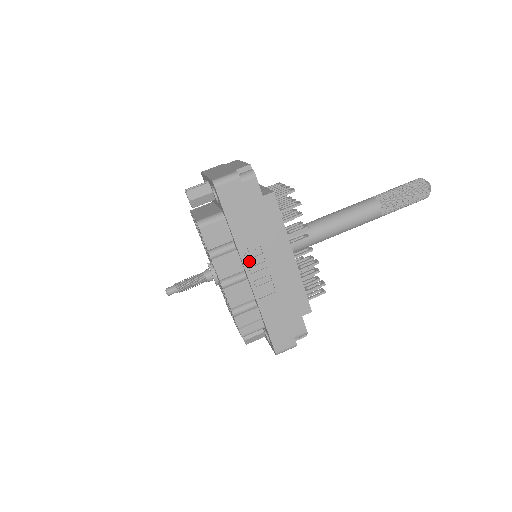
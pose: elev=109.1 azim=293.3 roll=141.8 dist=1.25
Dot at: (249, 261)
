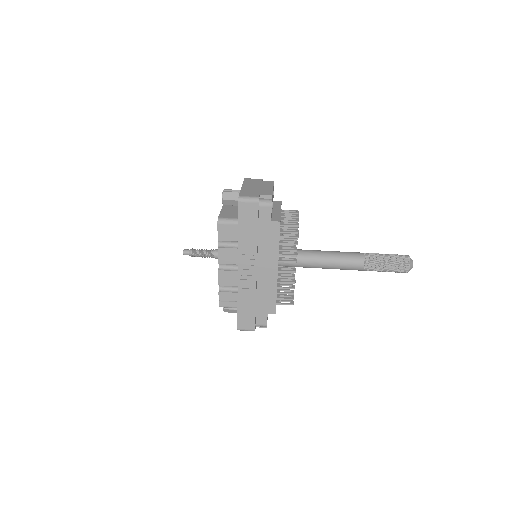
Dot at: (243, 260)
